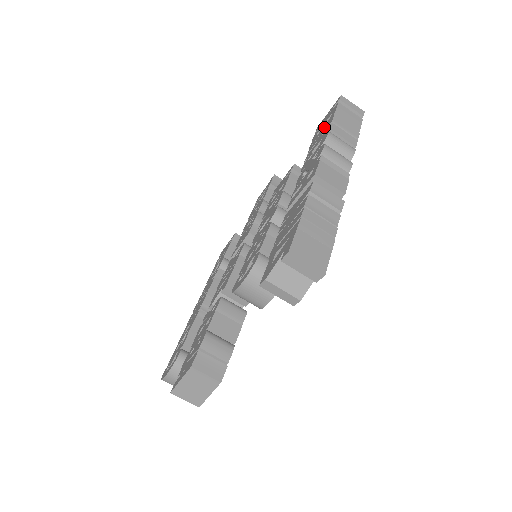
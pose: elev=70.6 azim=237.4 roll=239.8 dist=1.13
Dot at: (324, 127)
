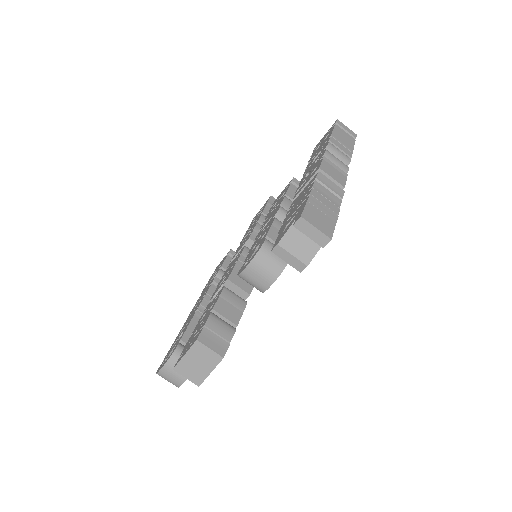
Dot at: (323, 142)
